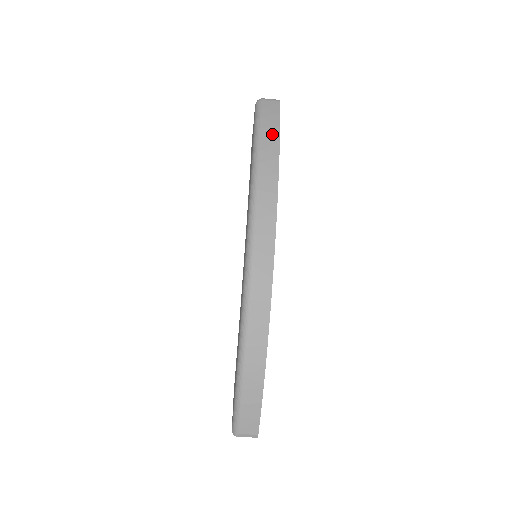
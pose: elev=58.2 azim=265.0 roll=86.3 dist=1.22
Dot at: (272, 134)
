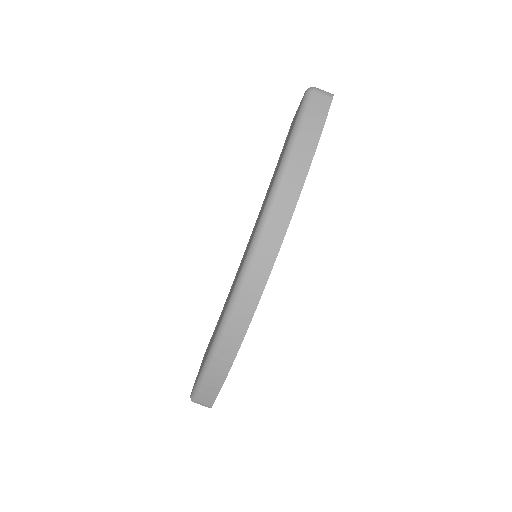
Dot at: (309, 142)
